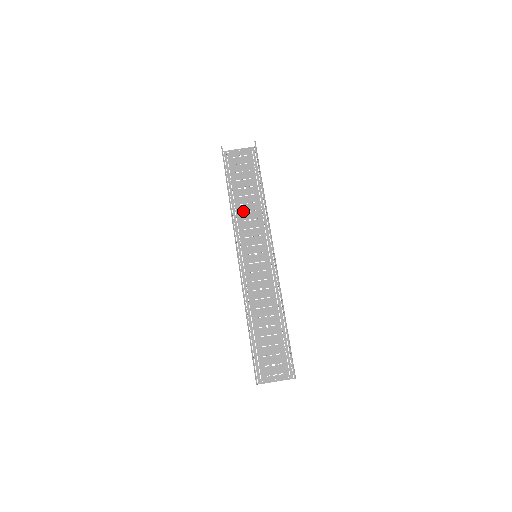
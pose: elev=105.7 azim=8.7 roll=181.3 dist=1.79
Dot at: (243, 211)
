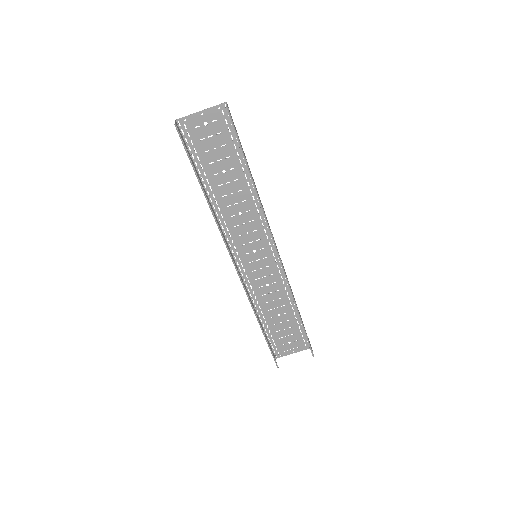
Dot at: (228, 204)
